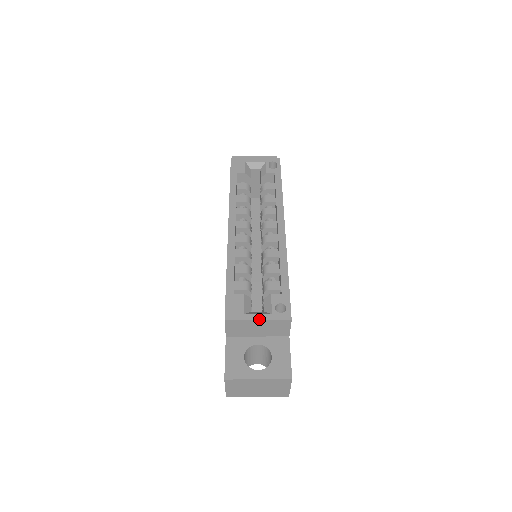
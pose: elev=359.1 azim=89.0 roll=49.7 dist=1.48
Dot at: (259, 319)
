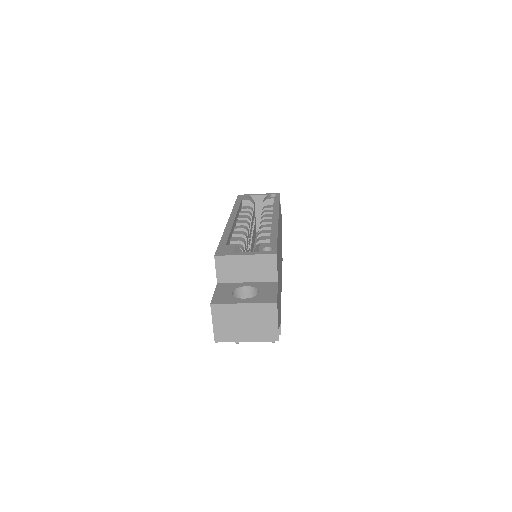
Dot at: (246, 254)
